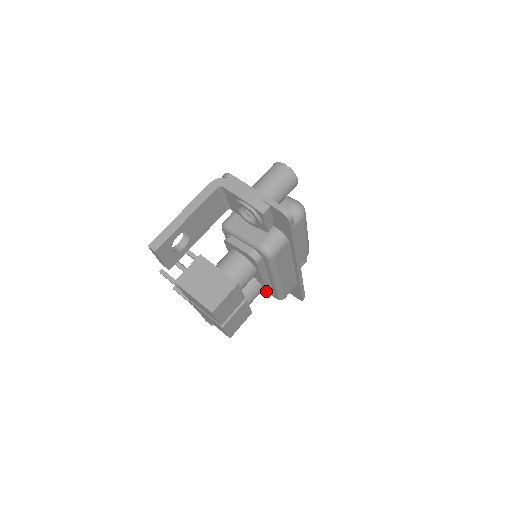
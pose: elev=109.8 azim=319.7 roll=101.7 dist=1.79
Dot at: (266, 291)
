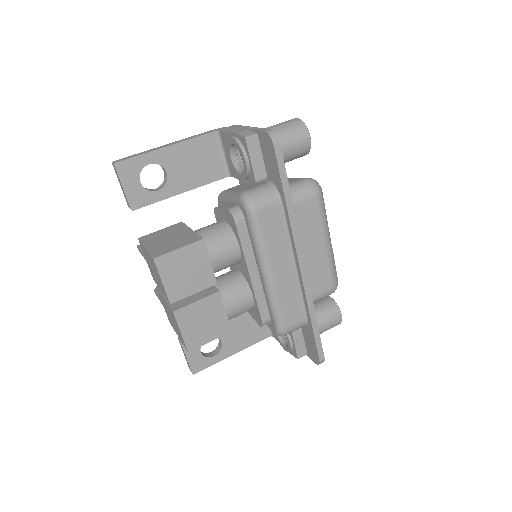
Dot at: (256, 302)
